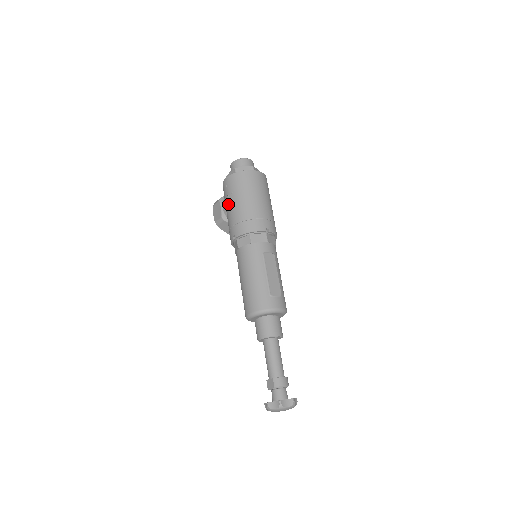
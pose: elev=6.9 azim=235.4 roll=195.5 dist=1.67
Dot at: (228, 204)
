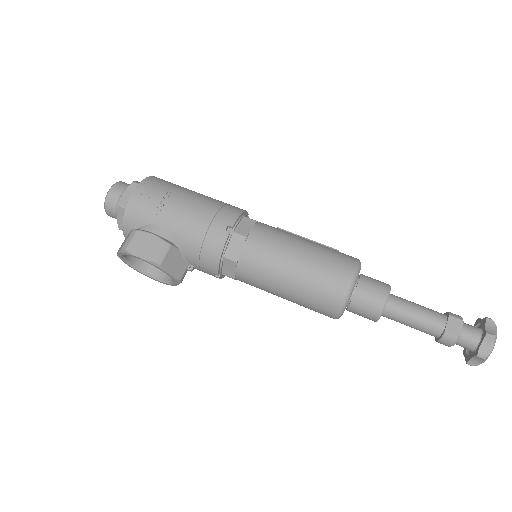
Dot at: (172, 210)
